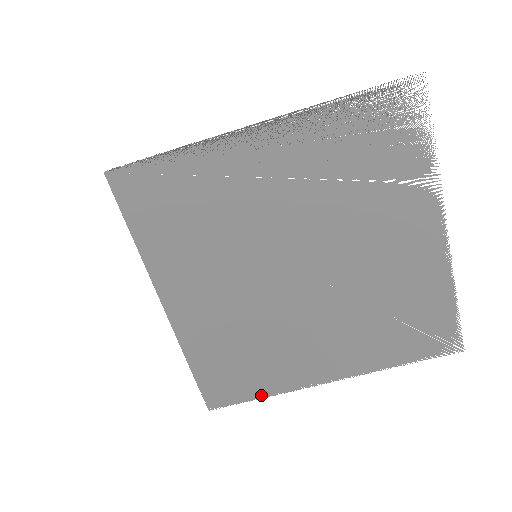
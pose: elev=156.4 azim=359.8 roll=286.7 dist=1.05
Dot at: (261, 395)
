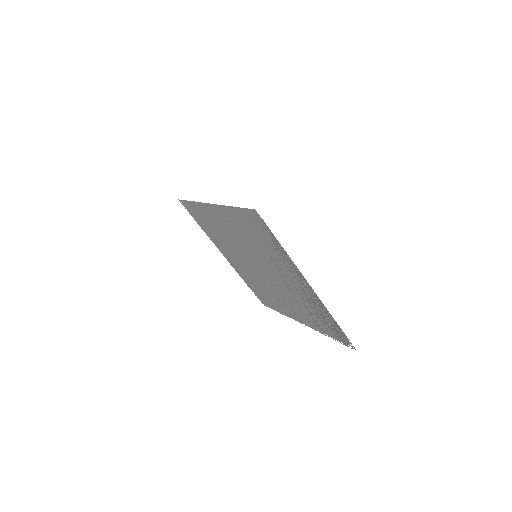
Dot at: (200, 226)
